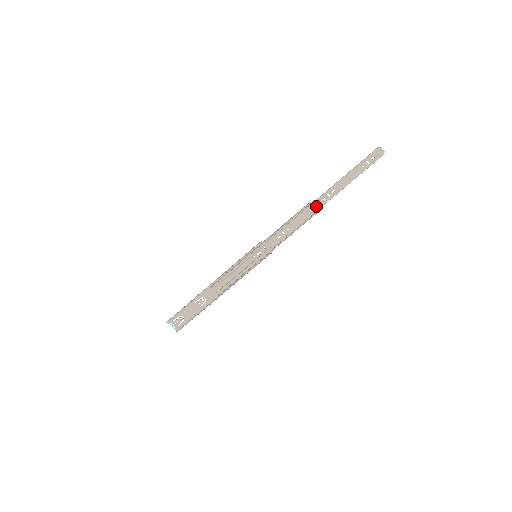
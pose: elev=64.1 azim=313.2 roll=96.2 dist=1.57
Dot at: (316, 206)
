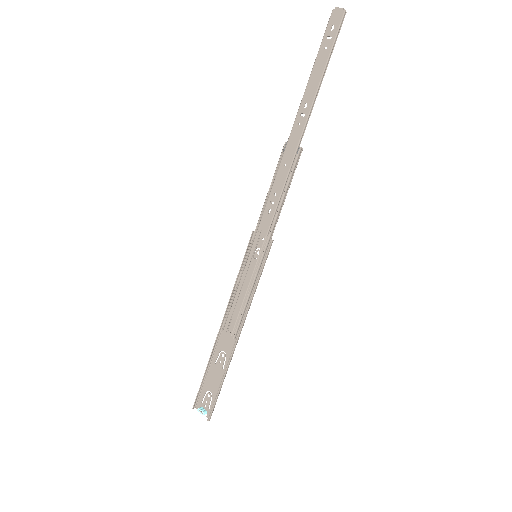
Dot at: (294, 140)
